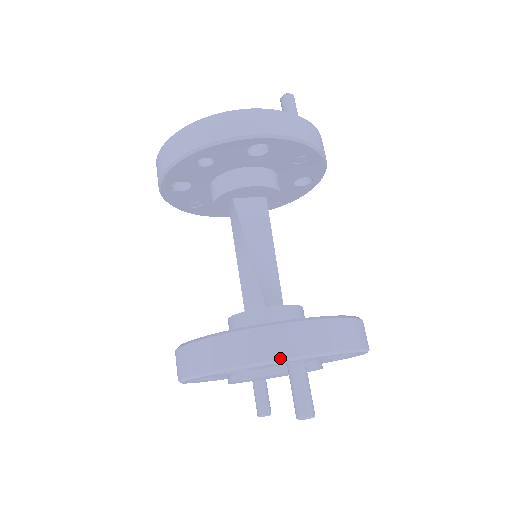
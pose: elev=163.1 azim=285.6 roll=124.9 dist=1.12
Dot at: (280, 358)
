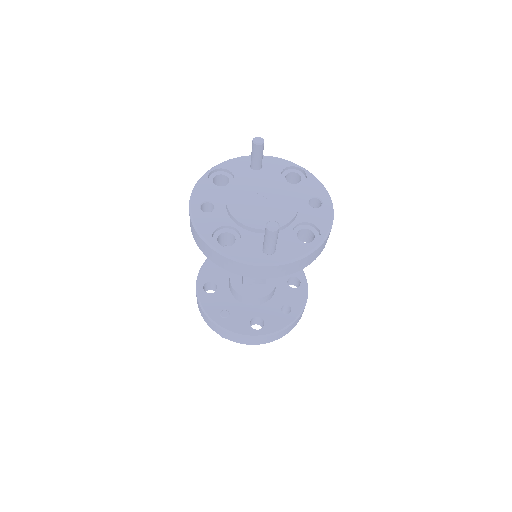
Dot at: (207, 324)
